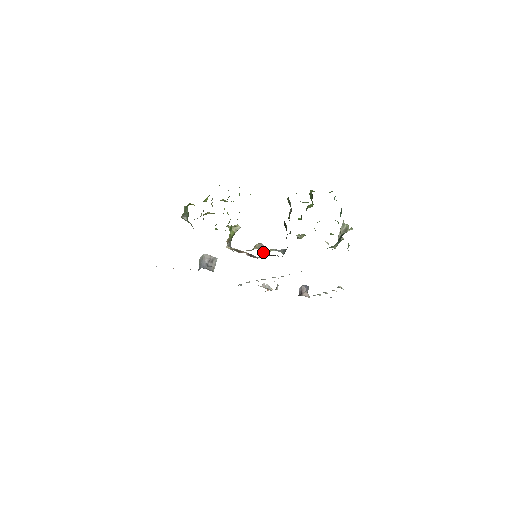
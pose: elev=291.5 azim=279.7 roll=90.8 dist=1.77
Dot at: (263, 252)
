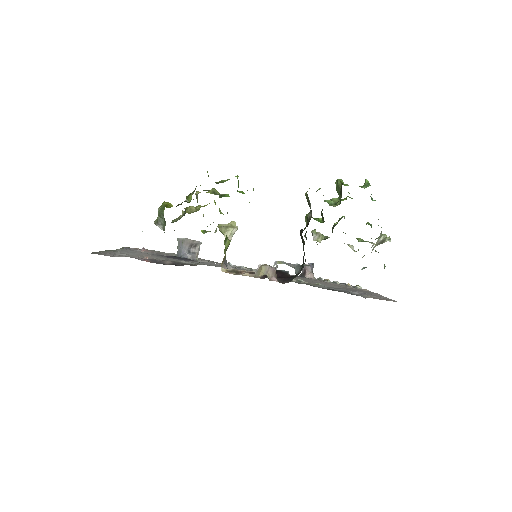
Dot at: (271, 278)
